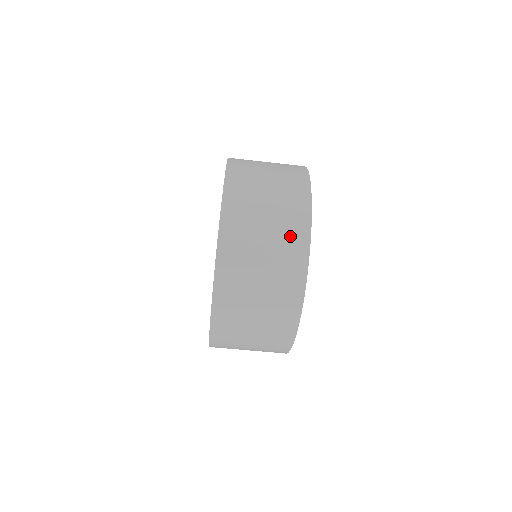
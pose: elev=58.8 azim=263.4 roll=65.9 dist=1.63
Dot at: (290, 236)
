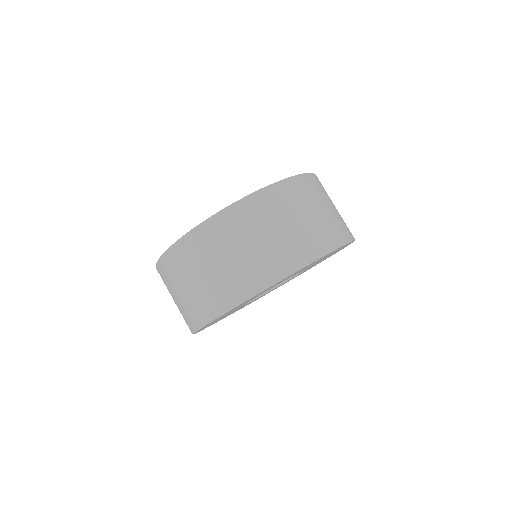
Dot at: (324, 233)
